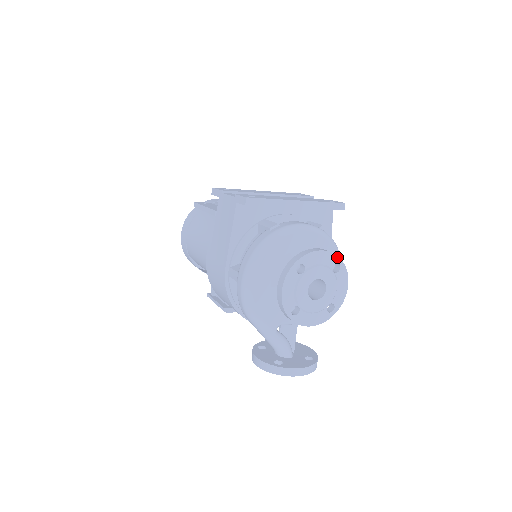
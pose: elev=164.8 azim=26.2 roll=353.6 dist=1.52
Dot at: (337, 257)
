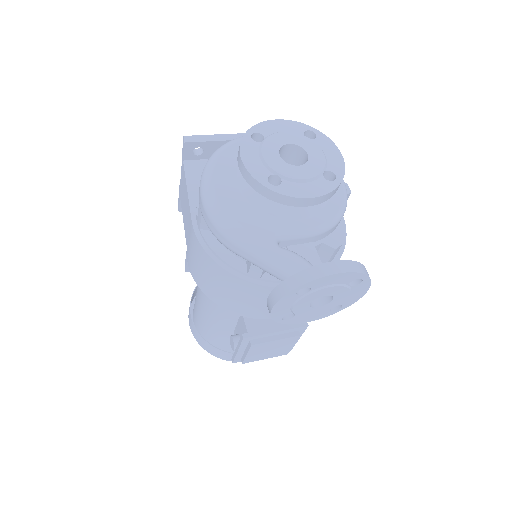
Dot at: (304, 125)
